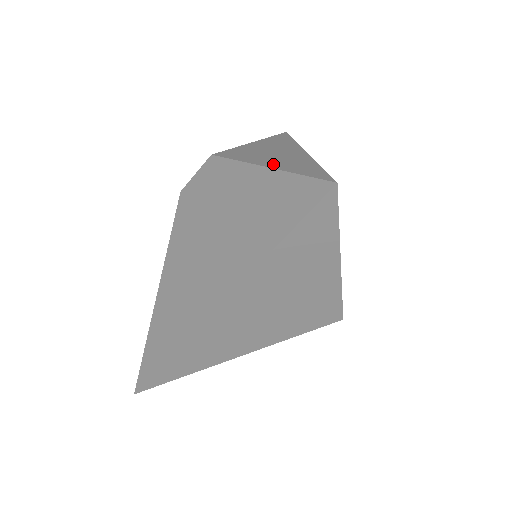
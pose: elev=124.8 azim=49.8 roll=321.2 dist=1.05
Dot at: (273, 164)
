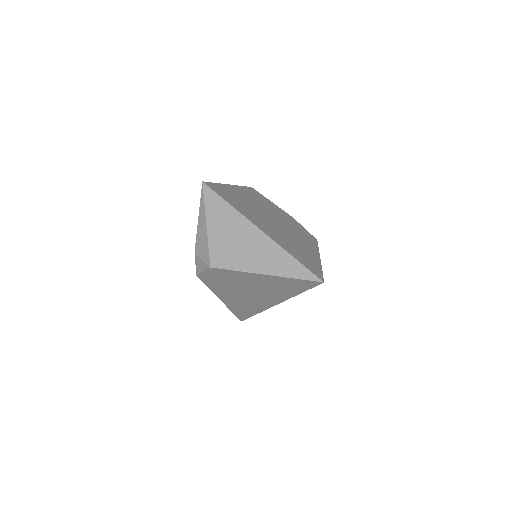
Dot at: (266, 269)
